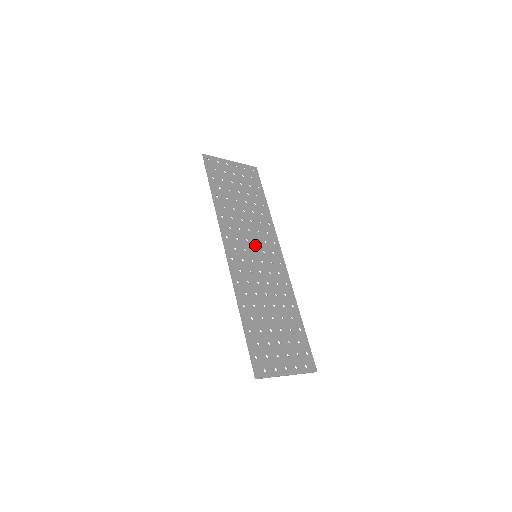
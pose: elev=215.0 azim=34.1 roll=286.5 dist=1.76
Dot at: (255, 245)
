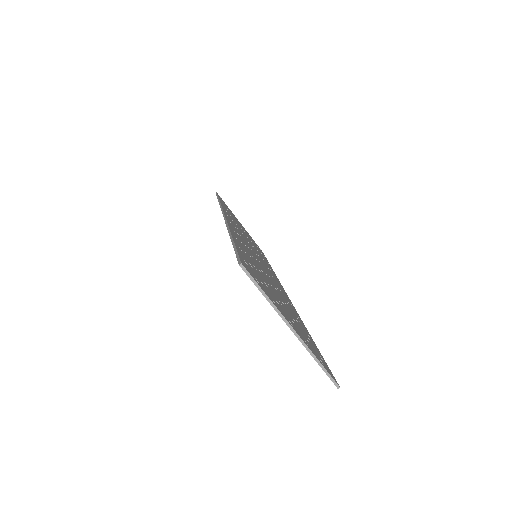
Dot at: (256, 253)
